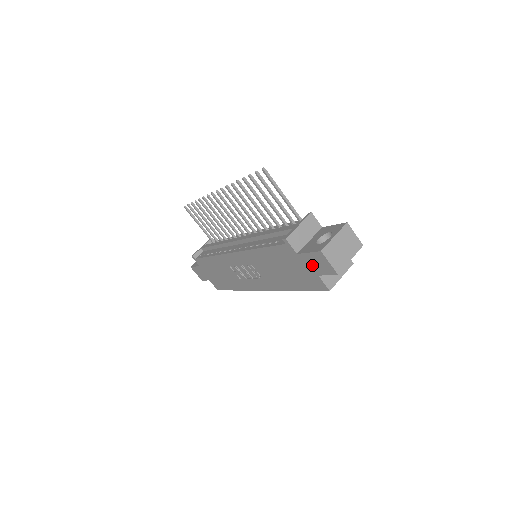
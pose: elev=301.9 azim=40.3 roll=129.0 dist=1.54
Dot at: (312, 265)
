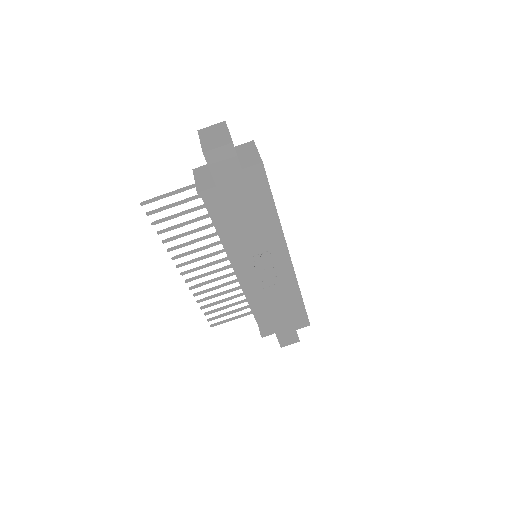
Dot at: (228, 172)
